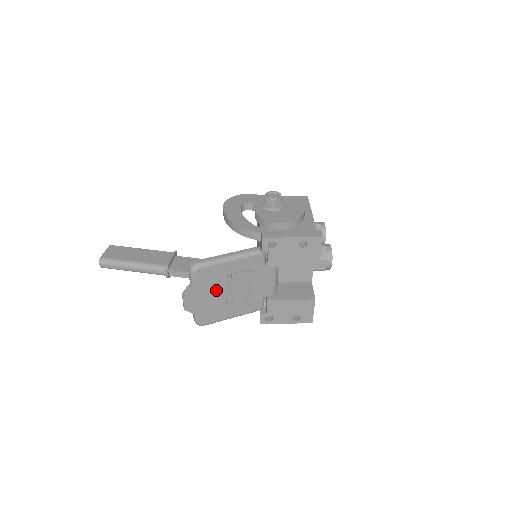
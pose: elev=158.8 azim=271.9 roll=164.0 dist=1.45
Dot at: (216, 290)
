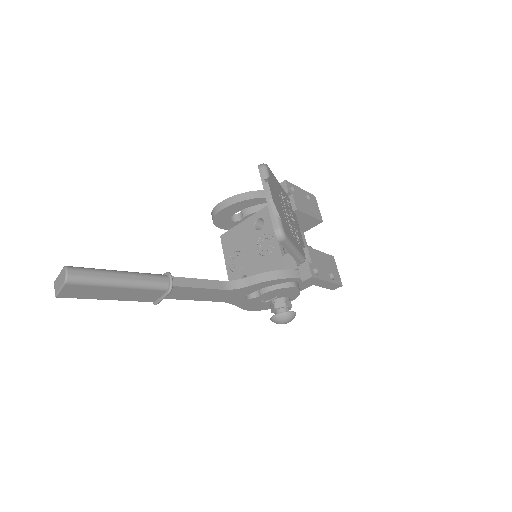
Dot at: (280, 202)
